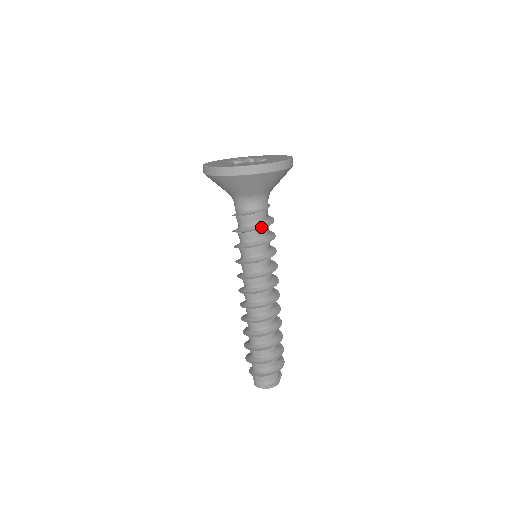
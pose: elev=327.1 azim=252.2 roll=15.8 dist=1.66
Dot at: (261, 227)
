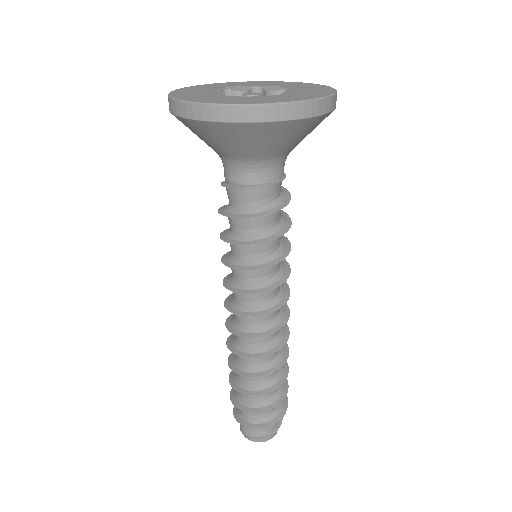
Dot at: (236, 214)
